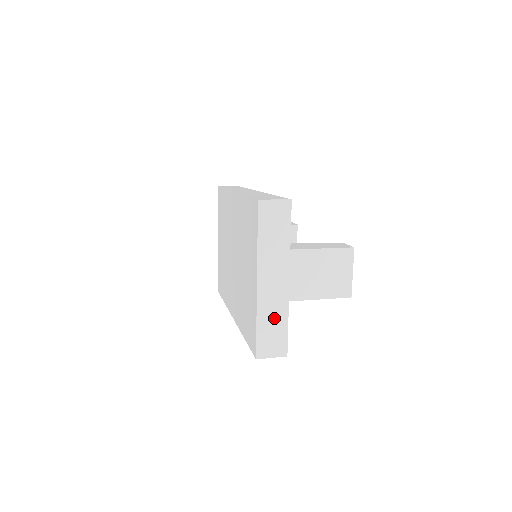
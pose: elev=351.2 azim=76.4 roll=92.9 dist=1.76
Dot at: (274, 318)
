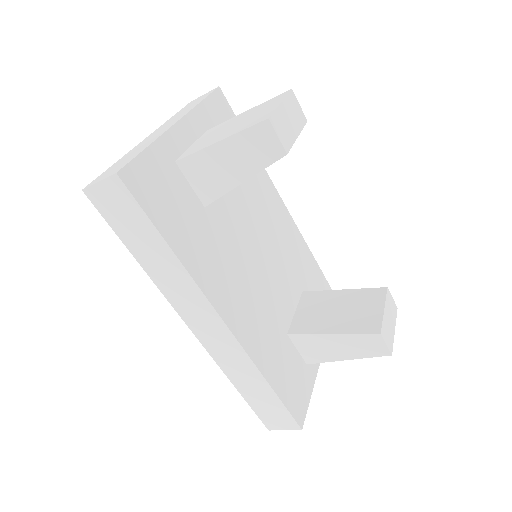
Dot at: (136, 151)
